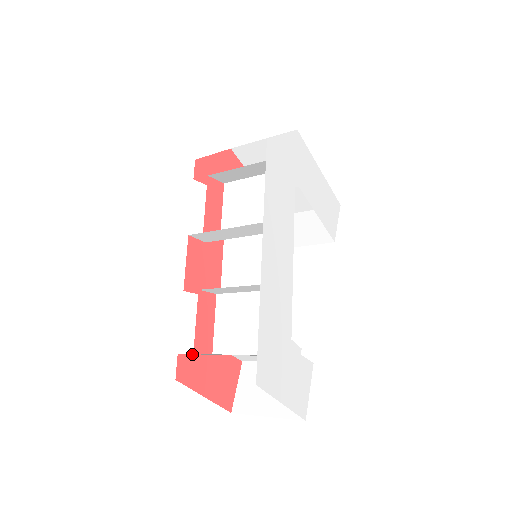
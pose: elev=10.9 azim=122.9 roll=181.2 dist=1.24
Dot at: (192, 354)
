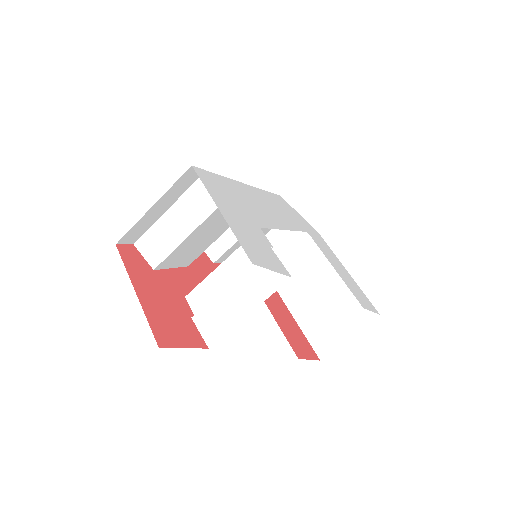
Dot at: (148, 264)
